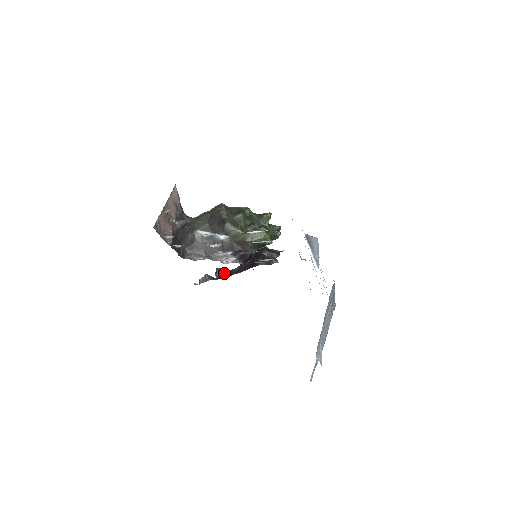
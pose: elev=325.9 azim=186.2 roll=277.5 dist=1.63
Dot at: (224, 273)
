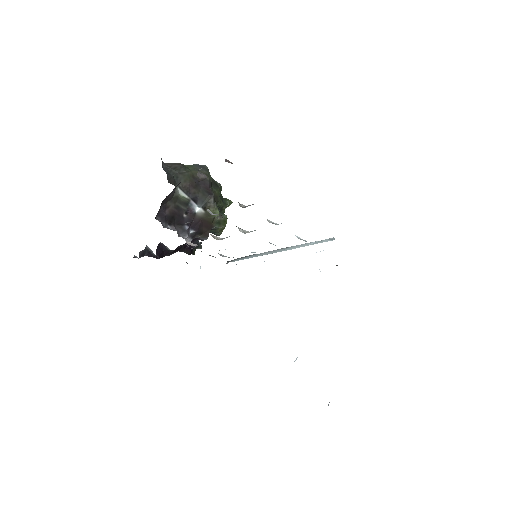
Dot at: (162, 251)
